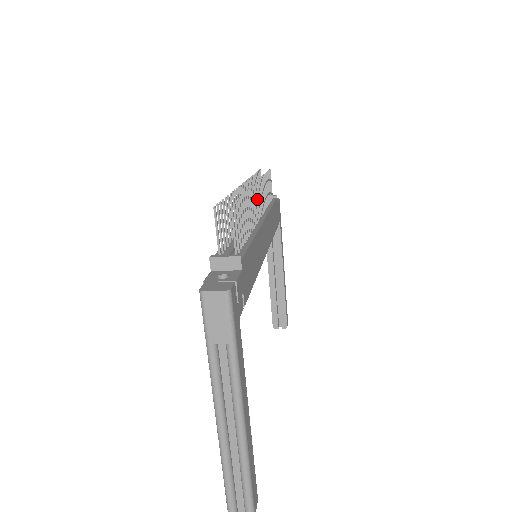
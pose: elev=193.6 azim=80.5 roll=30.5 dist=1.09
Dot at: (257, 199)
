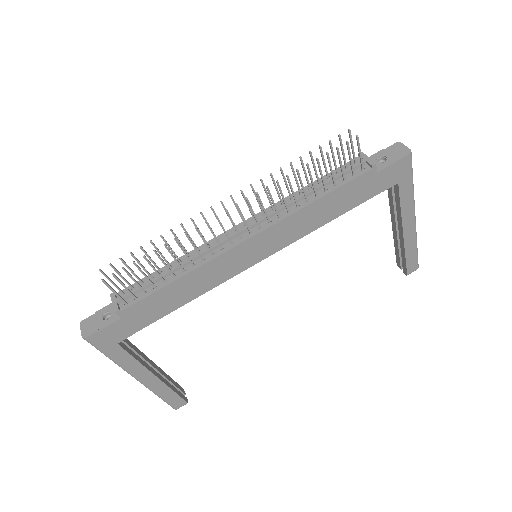
Dot at: (242, 217)
